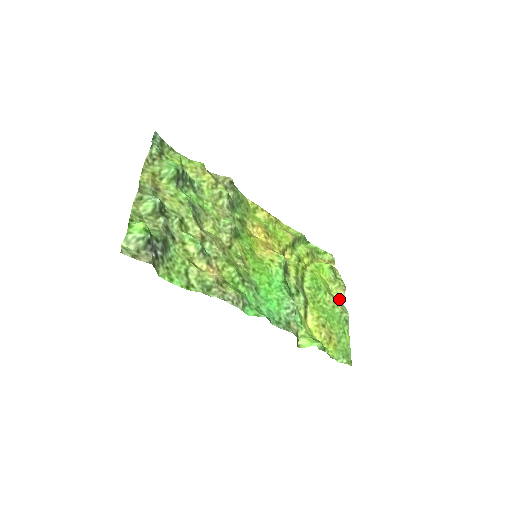
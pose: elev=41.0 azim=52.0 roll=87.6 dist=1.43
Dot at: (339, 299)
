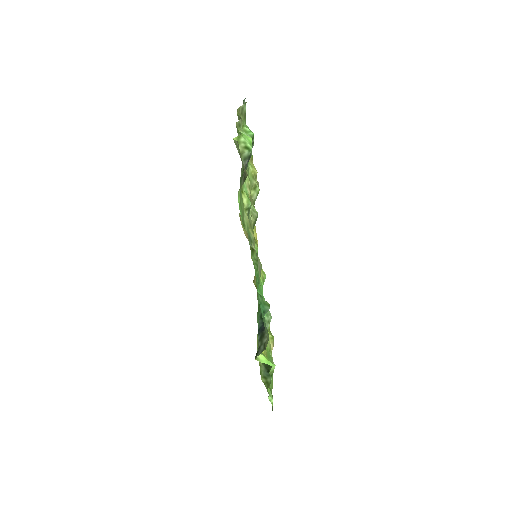
Dot at: occluded
